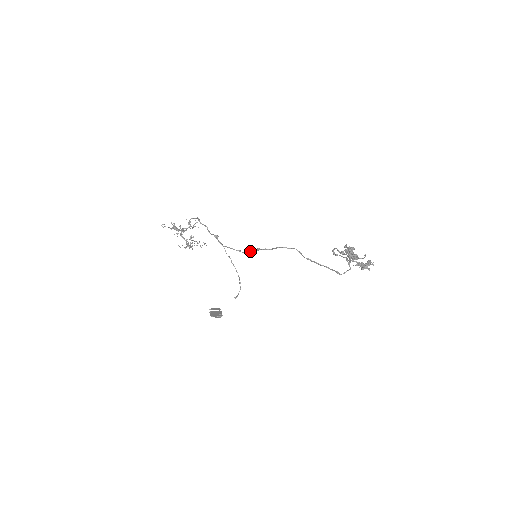
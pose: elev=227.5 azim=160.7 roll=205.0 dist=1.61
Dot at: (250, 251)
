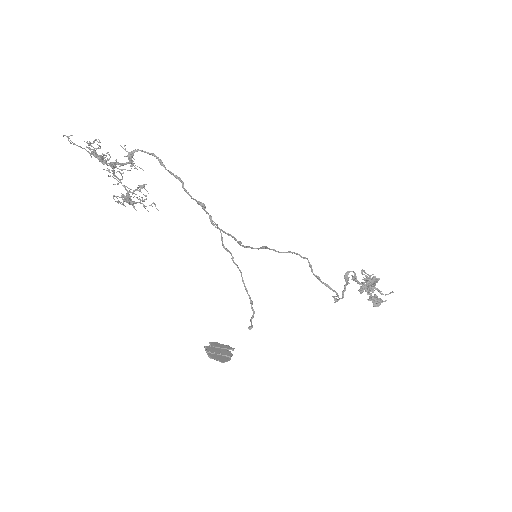
Dot at: occluded
